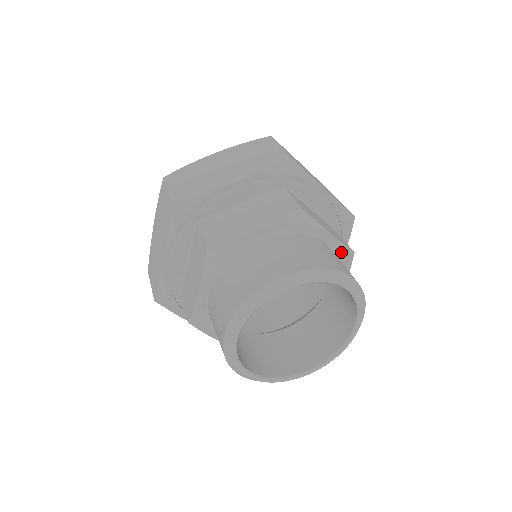
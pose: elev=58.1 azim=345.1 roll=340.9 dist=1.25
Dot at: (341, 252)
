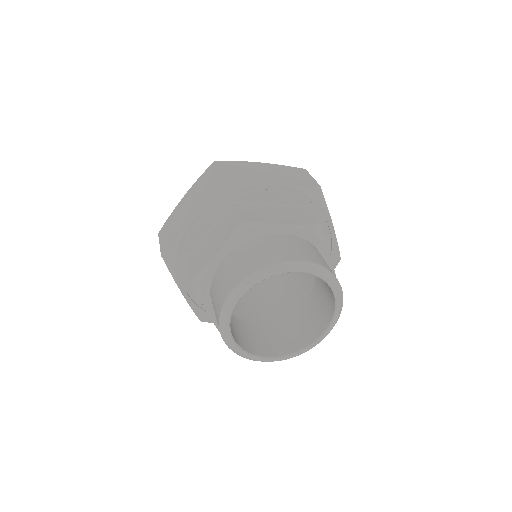
Dot at: occluded
